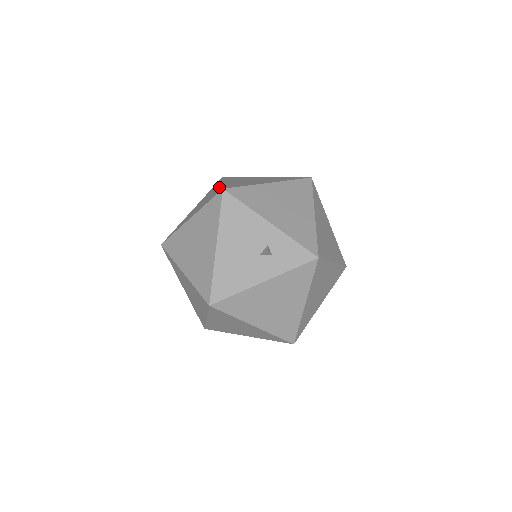
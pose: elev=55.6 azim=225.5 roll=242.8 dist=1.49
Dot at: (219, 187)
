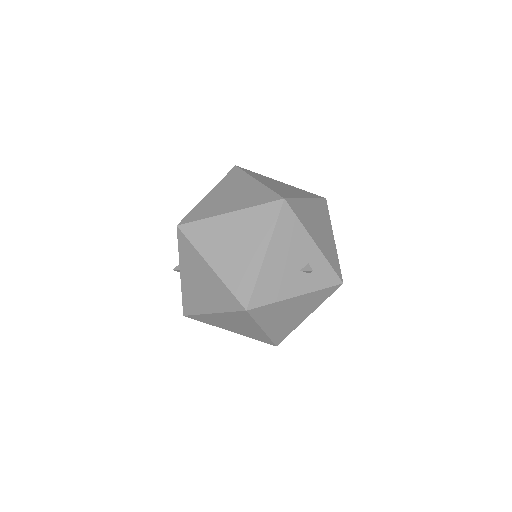
Dot at: (262, 188)
